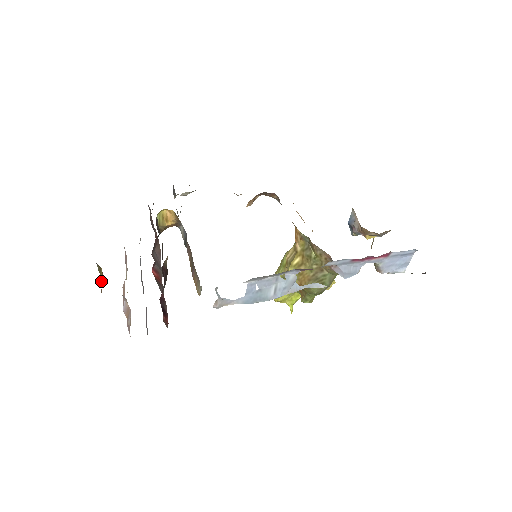
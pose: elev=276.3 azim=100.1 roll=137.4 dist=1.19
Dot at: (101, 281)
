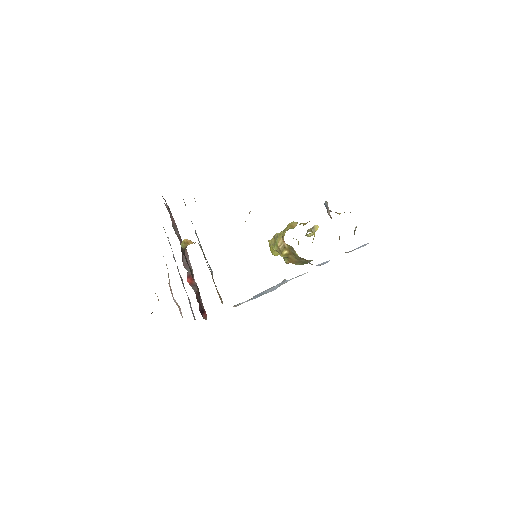
Dot at: occluded
